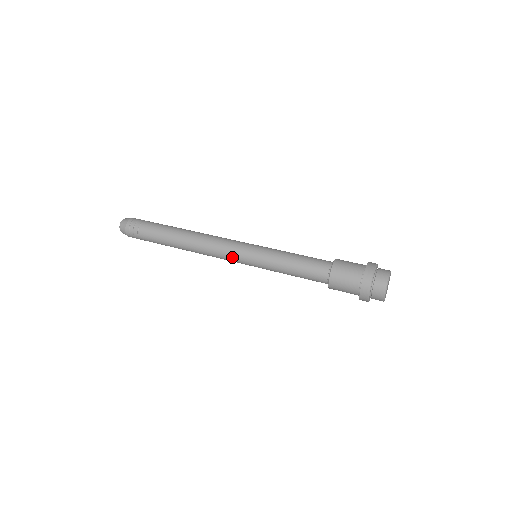
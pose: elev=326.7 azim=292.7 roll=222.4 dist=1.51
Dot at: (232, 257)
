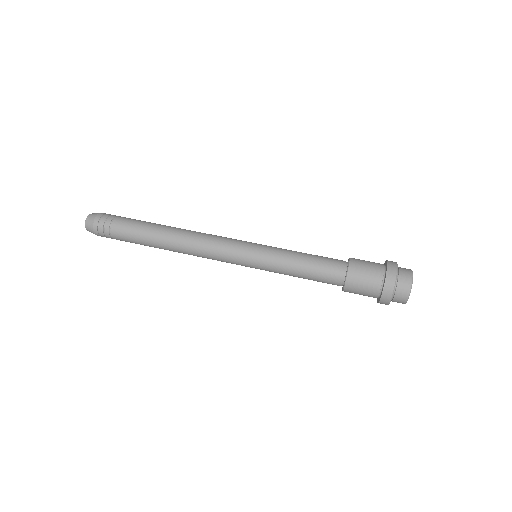
Dot at: (229, 261)
